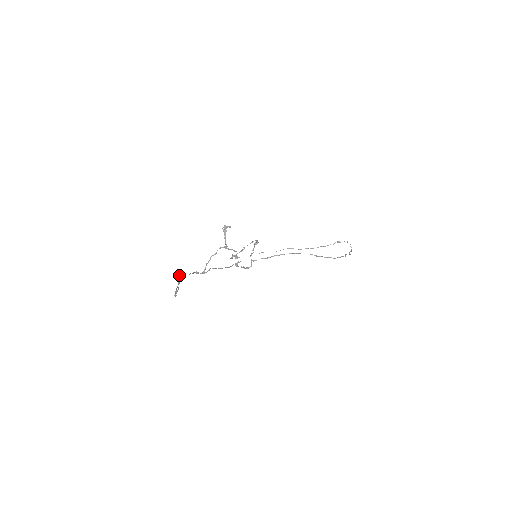
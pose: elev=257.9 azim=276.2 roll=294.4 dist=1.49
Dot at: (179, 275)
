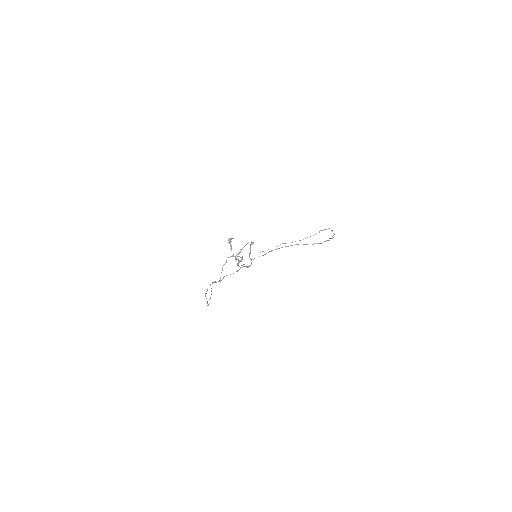
Dot at: (211, 290)
